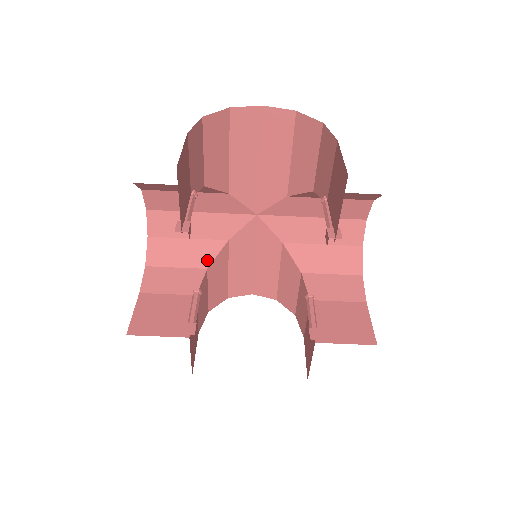
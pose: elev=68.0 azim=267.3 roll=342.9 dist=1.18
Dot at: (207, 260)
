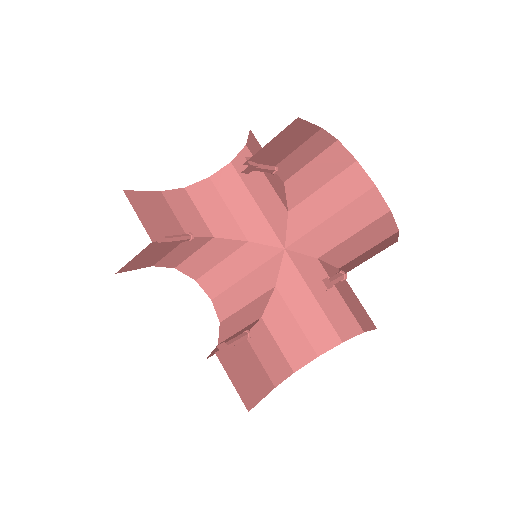
Dot at: (261, 311)
